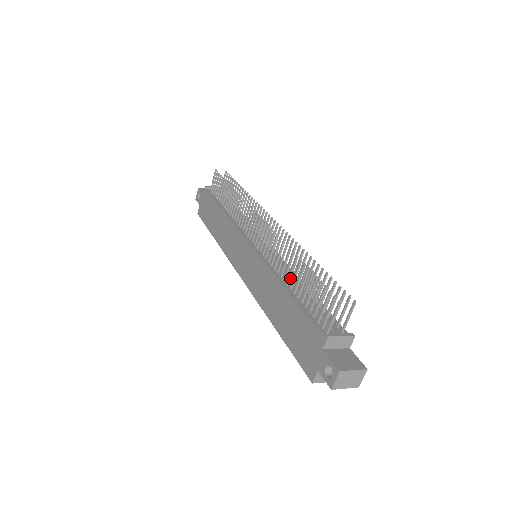
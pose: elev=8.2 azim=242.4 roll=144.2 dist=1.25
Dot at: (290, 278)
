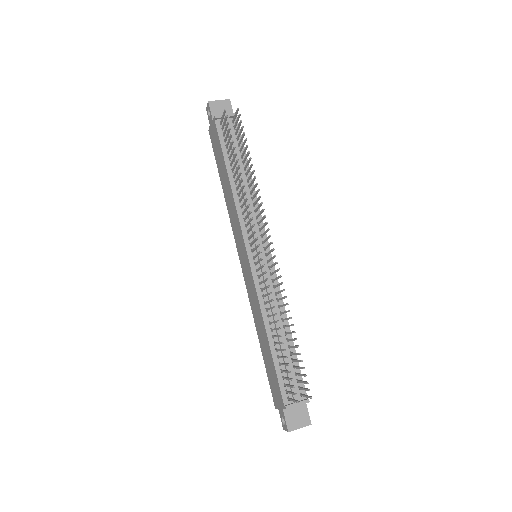
Dot at: (273, 330)
